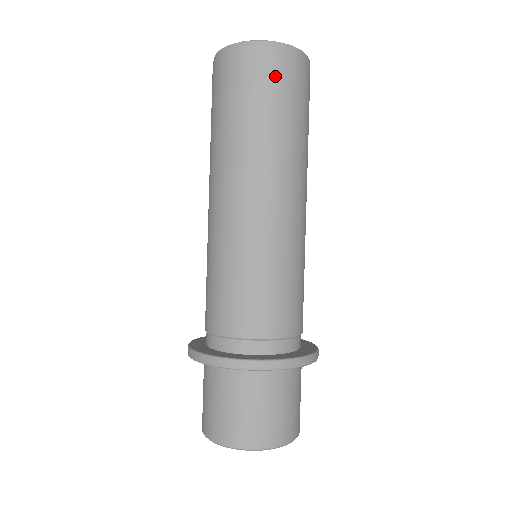
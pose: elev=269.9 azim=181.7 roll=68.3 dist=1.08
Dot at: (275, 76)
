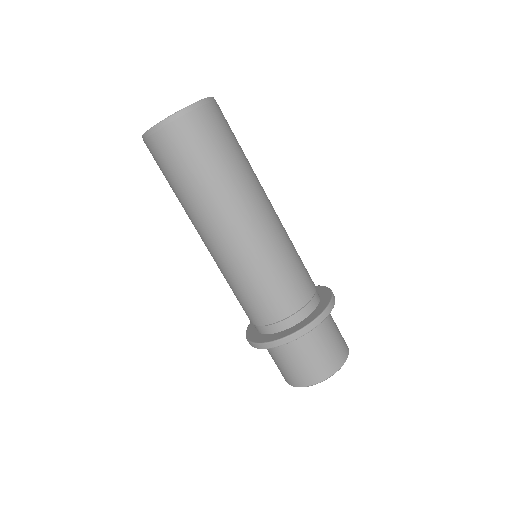
Dot at: (169, 152)
